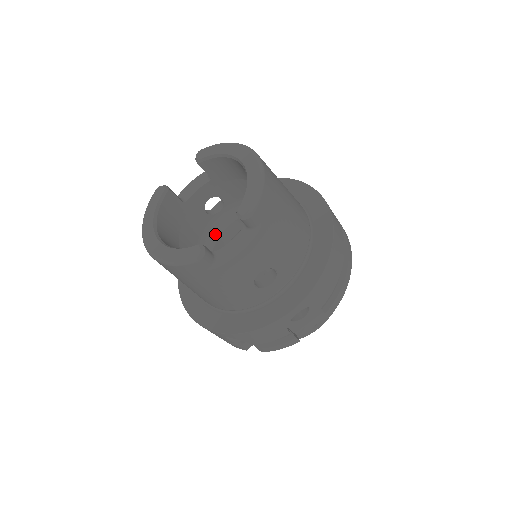
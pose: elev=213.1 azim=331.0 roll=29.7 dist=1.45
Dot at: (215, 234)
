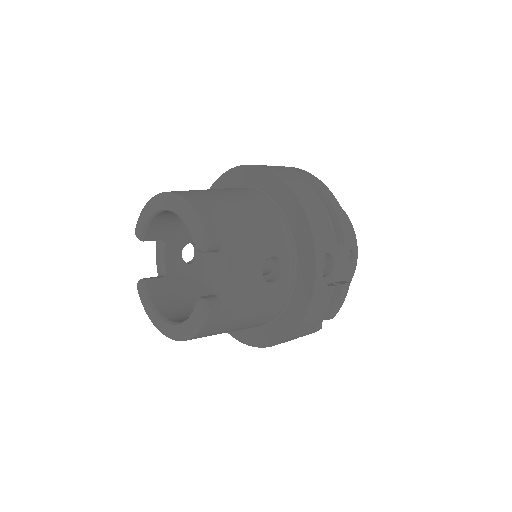
Dot at: (214, 271)
